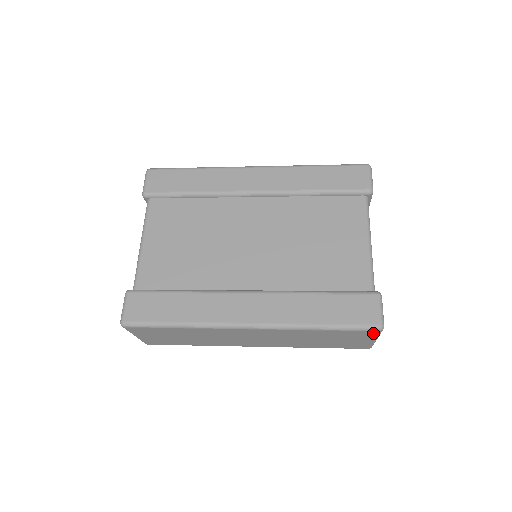
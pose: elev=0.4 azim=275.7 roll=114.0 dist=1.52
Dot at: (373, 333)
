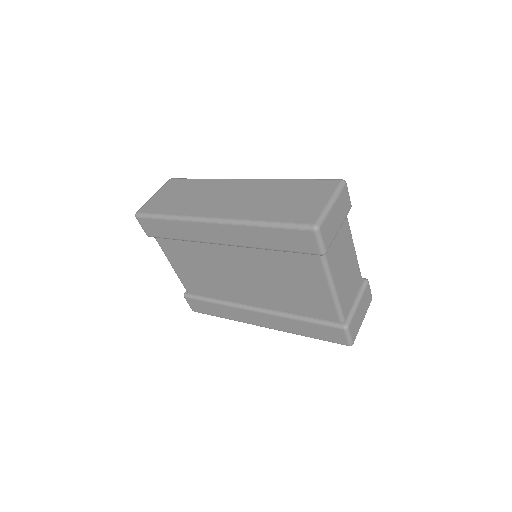
Dot at: occluded
